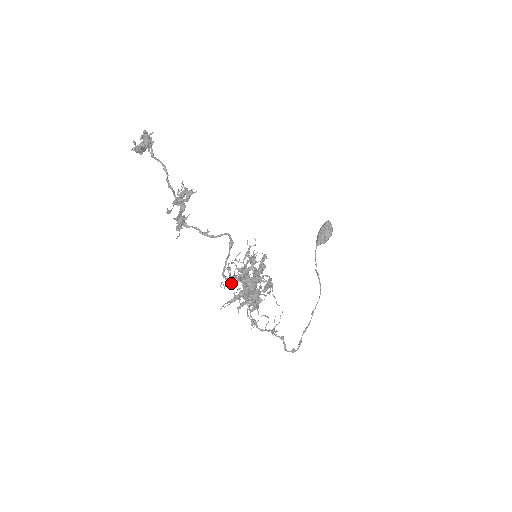
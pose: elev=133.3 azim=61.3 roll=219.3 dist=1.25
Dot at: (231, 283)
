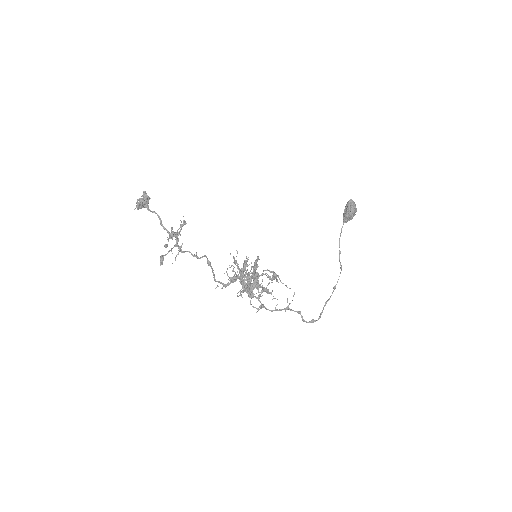
Dot at: (225, 285)
